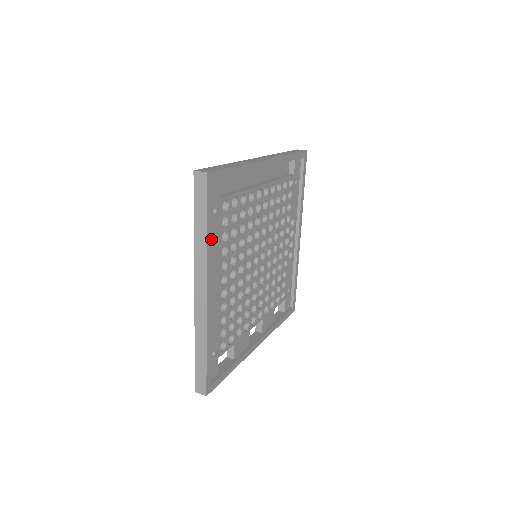
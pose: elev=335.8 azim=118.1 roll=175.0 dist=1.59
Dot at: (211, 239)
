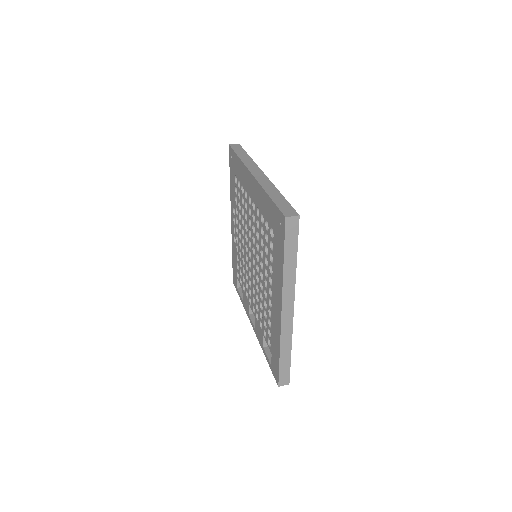
Dot at: occluded
